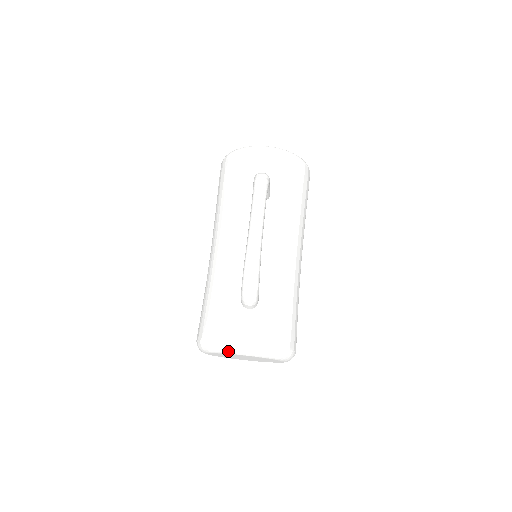
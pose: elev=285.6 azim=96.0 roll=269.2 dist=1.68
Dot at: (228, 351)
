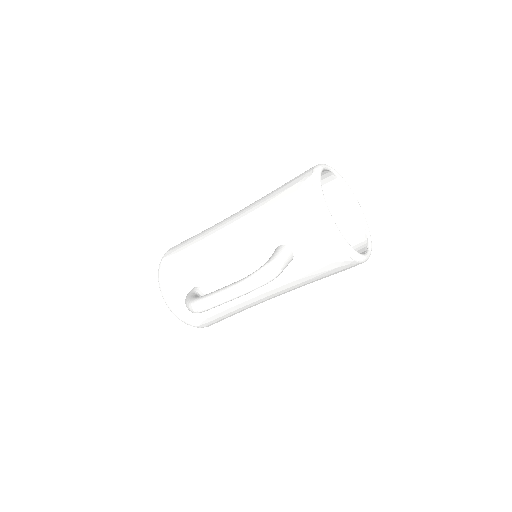
Dot at: (162, 295)
